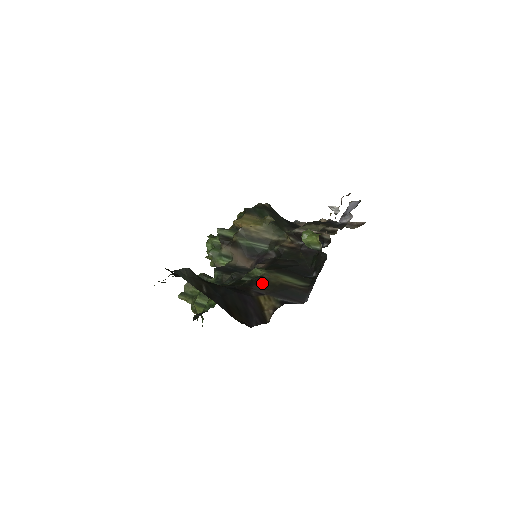
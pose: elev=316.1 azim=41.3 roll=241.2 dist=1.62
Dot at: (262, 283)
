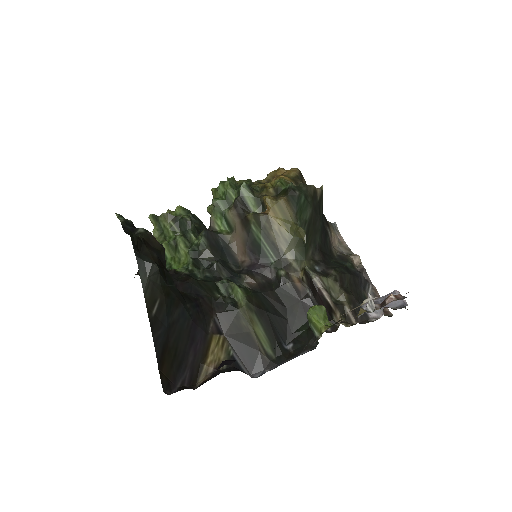
Dot at: (231, 317)
